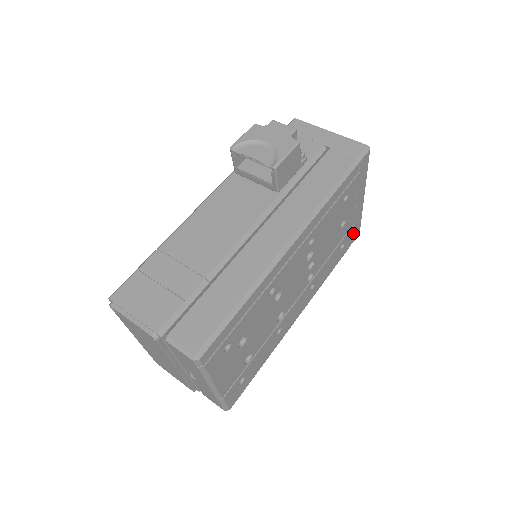
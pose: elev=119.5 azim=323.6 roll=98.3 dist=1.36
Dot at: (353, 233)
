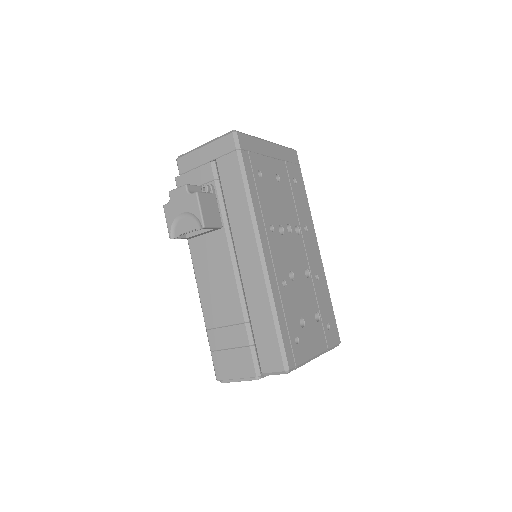
Dot at: (292, 162)
